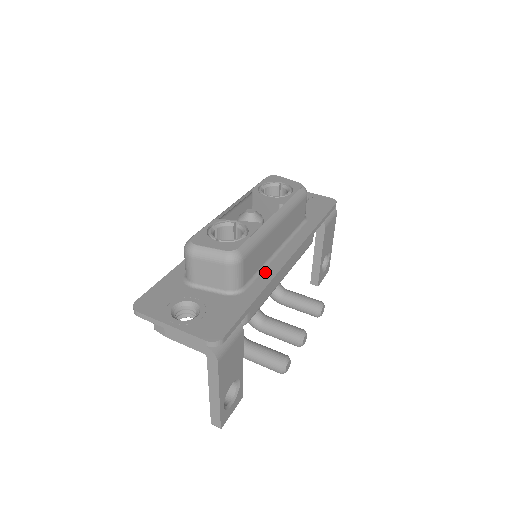
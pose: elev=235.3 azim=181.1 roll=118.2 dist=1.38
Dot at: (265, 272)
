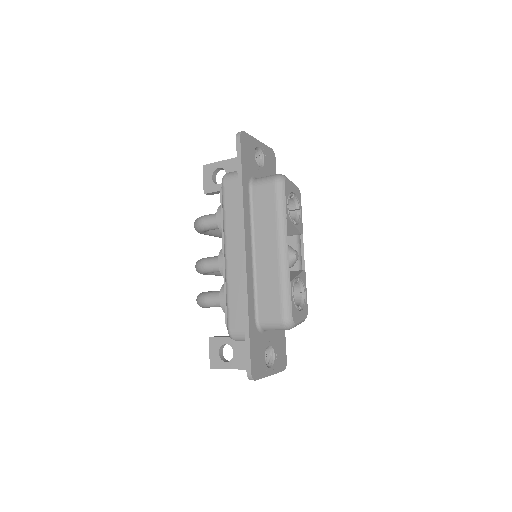
Dot at: occluded
